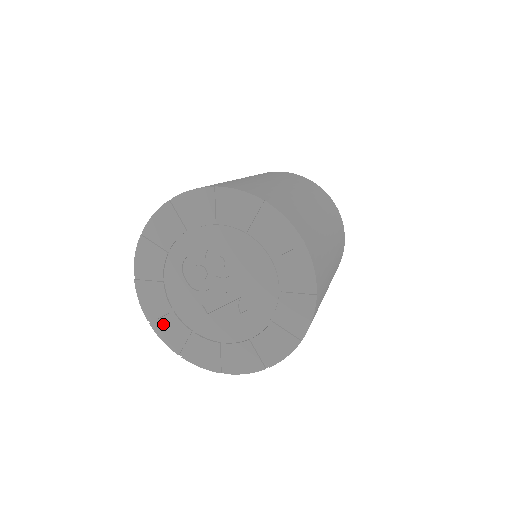
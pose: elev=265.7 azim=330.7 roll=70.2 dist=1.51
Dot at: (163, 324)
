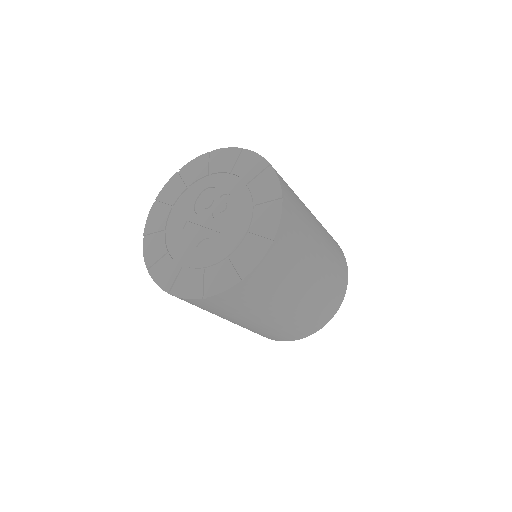
Dot at: (159, 210)
